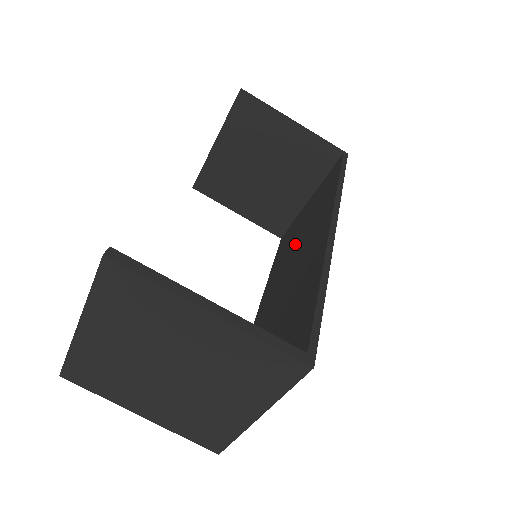
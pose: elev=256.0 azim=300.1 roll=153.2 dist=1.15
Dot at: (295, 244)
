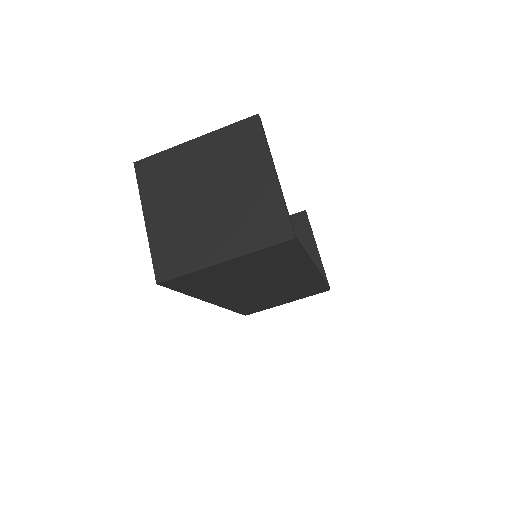
Dot at: occluded
